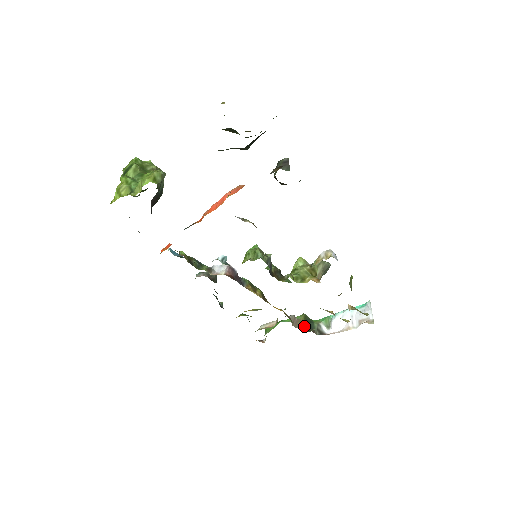
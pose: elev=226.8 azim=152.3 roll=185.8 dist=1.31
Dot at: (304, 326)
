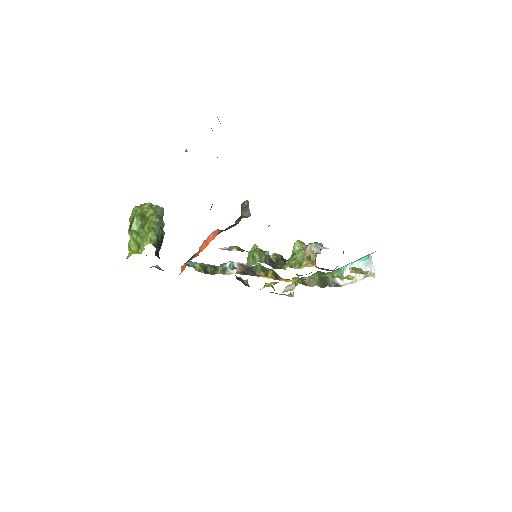
Dot at: (319, 284)
